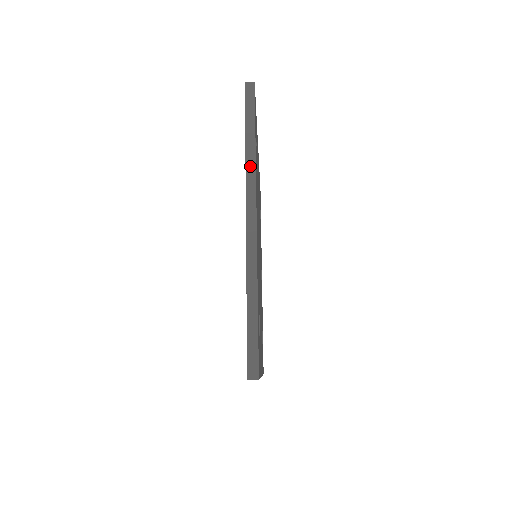
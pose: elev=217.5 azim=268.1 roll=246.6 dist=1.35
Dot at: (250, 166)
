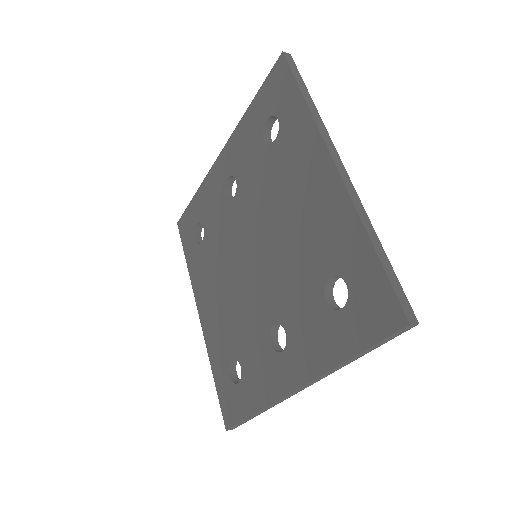
Dot at: (333, 371)
